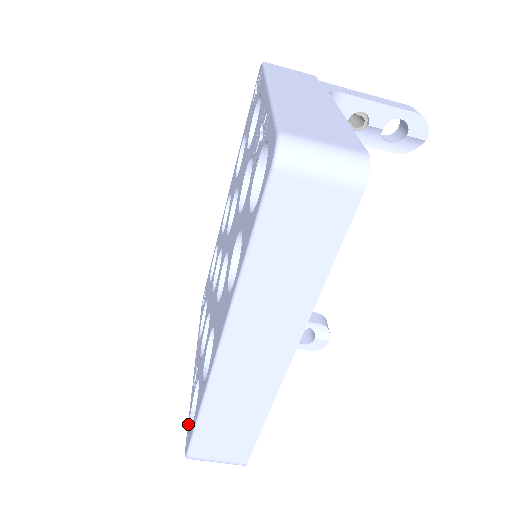
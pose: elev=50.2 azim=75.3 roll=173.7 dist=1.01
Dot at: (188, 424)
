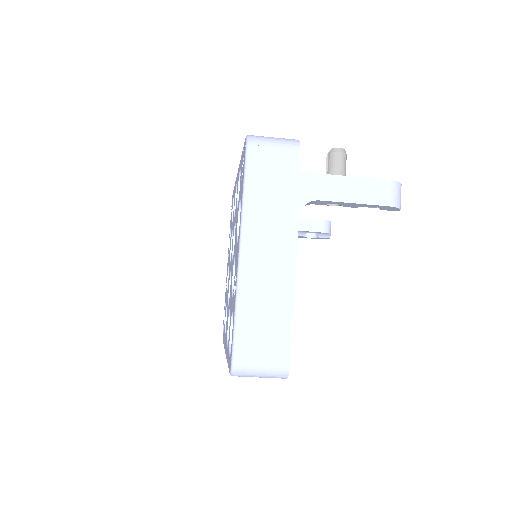
Dot at: (224, 316)
